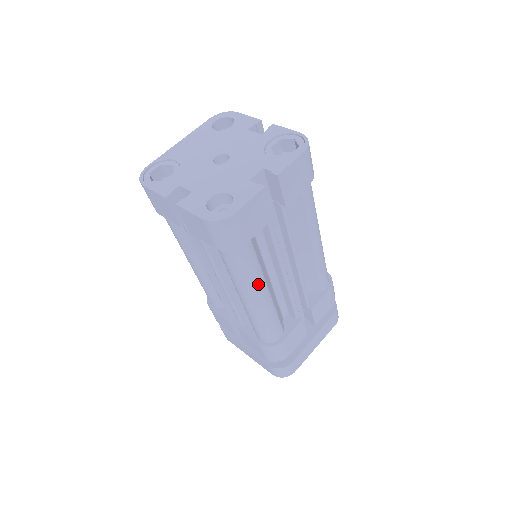
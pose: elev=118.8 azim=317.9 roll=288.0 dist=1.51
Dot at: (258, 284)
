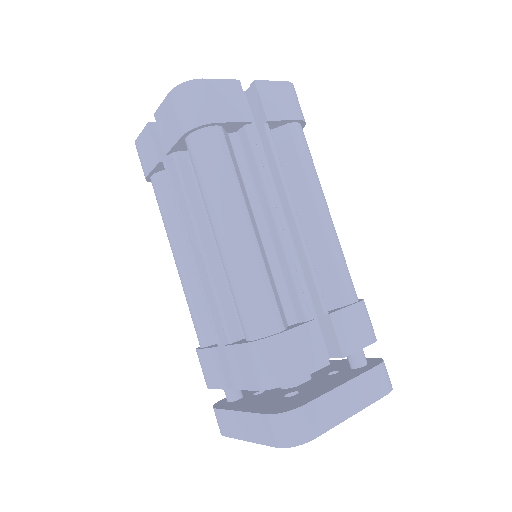
Dot at: (235, 201)
